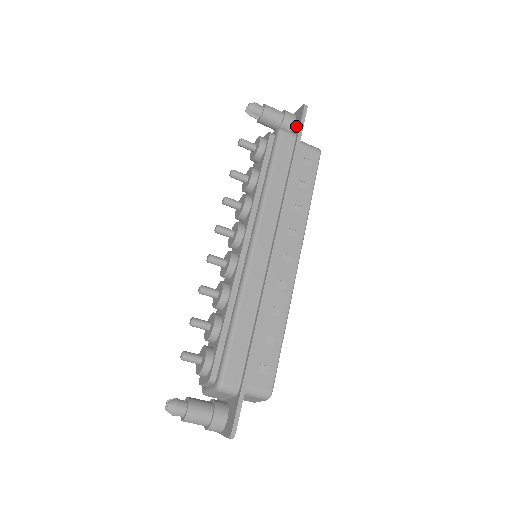
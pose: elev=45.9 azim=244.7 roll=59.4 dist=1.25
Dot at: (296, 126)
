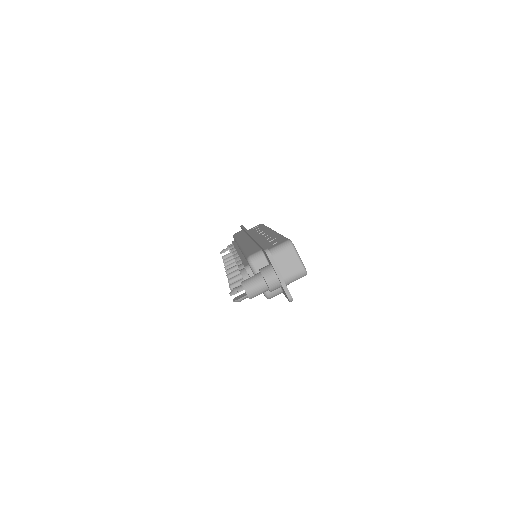
Dot at: occluded
